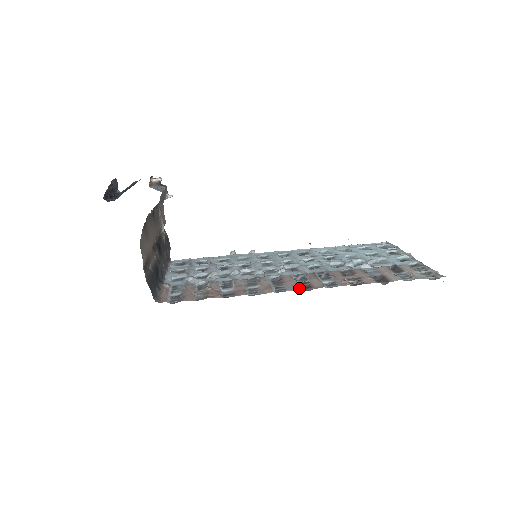
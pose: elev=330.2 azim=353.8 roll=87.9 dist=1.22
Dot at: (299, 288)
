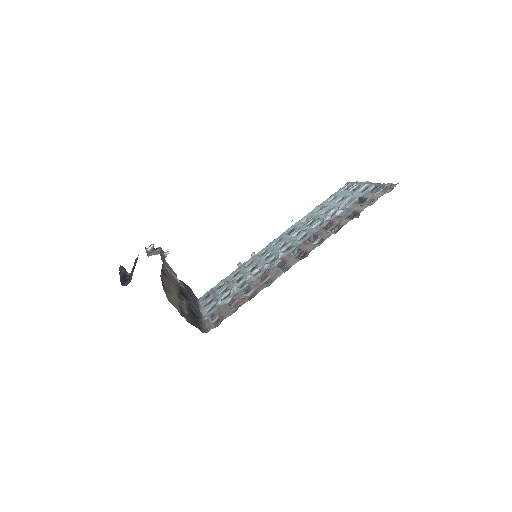
Dot at: (299, 259)
